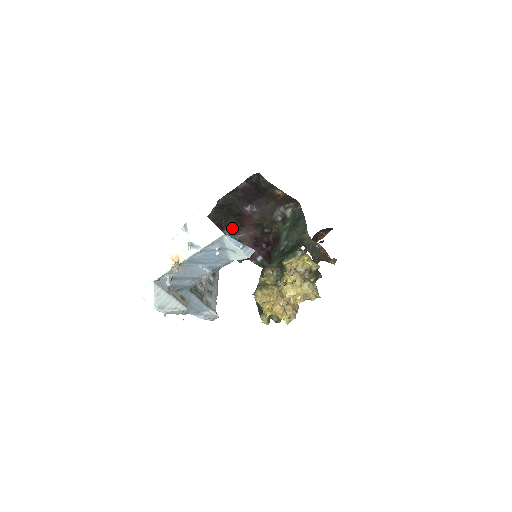
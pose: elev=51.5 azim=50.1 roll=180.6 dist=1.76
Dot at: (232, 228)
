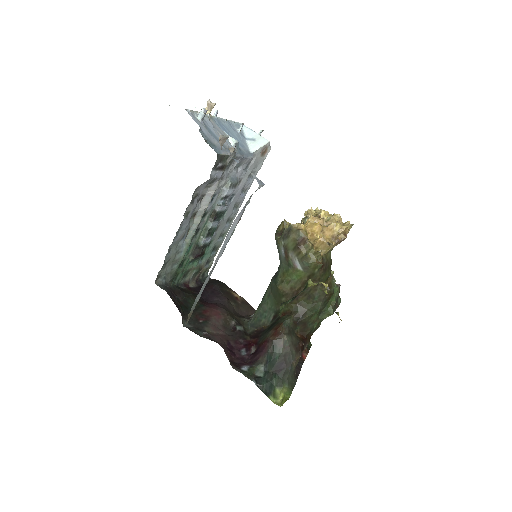
Dot at: (193, 325)
